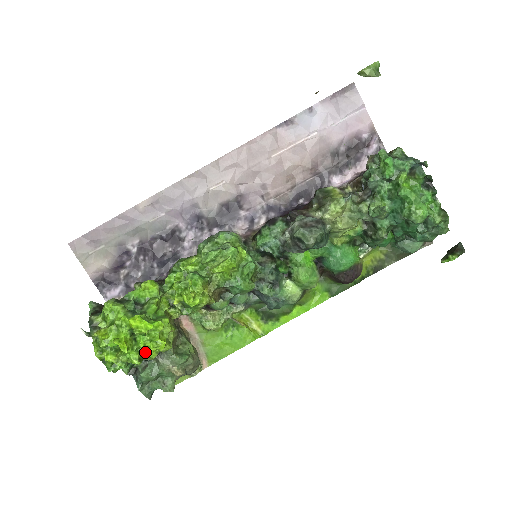
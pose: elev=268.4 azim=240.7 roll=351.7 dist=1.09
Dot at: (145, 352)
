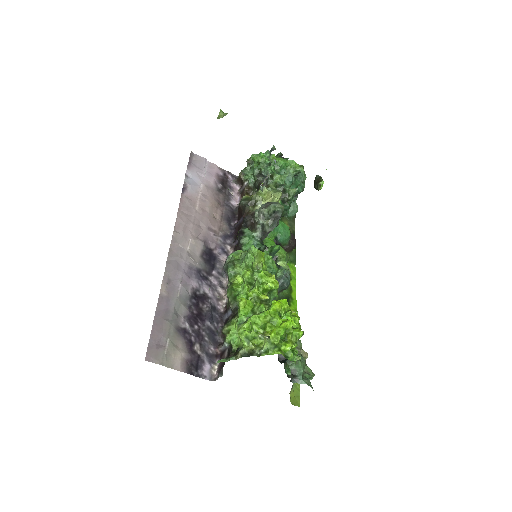
Dot at: (296, 326)
